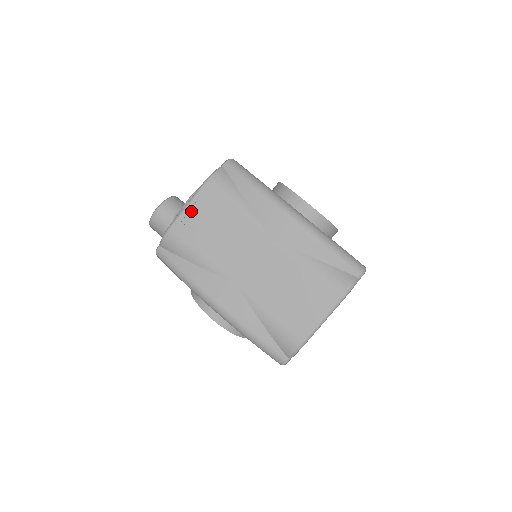
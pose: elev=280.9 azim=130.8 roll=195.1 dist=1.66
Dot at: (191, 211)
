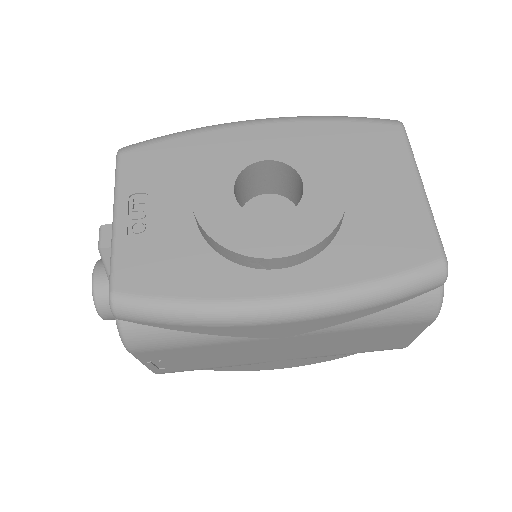
Dot at: (155, 363)
